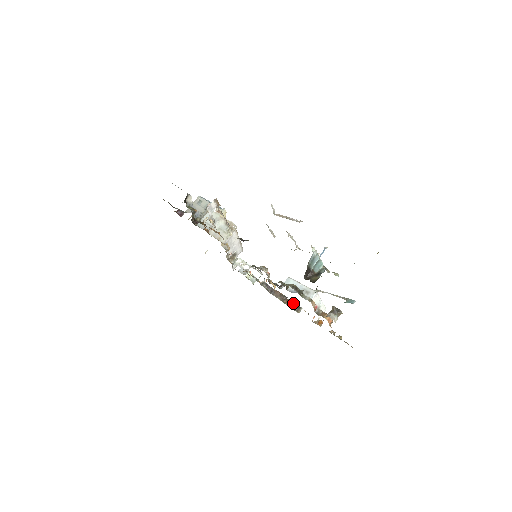
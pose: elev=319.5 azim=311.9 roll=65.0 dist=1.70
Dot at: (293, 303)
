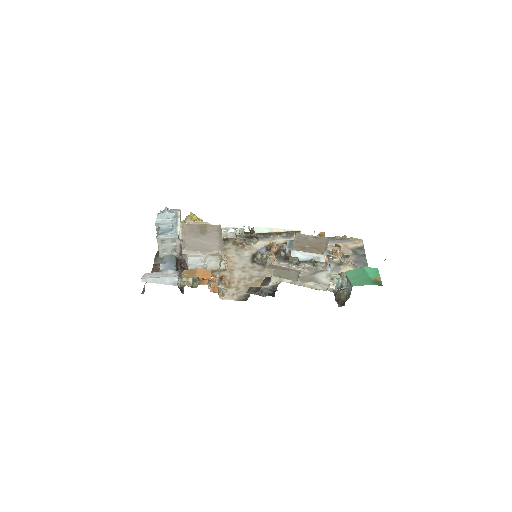
Dot at: (291, 232)
